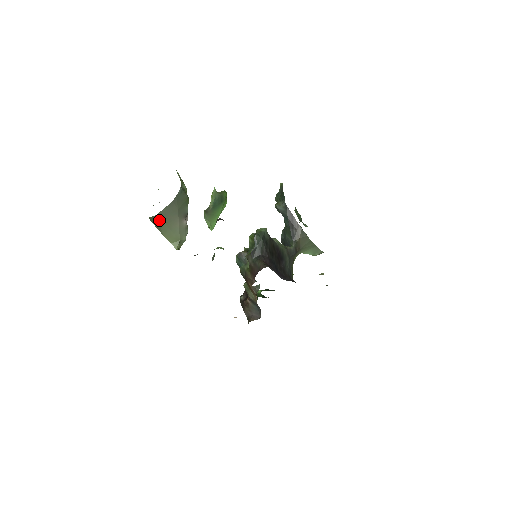
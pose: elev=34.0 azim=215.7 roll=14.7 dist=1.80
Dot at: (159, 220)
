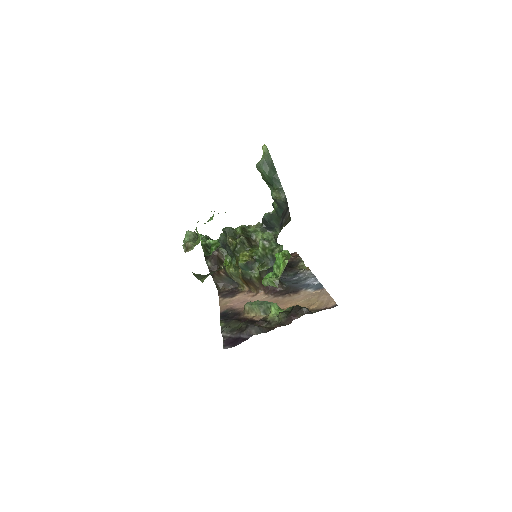
Dot at: occluded
